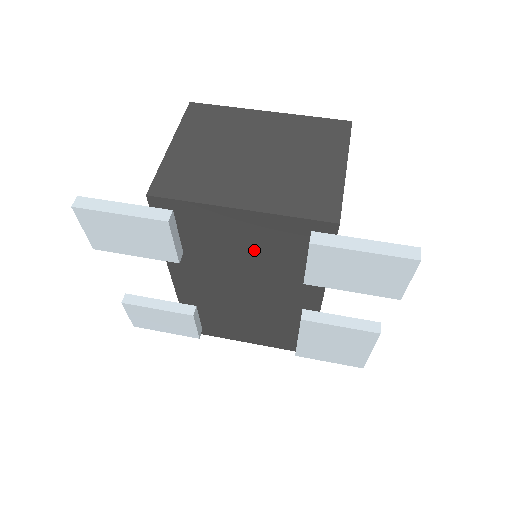
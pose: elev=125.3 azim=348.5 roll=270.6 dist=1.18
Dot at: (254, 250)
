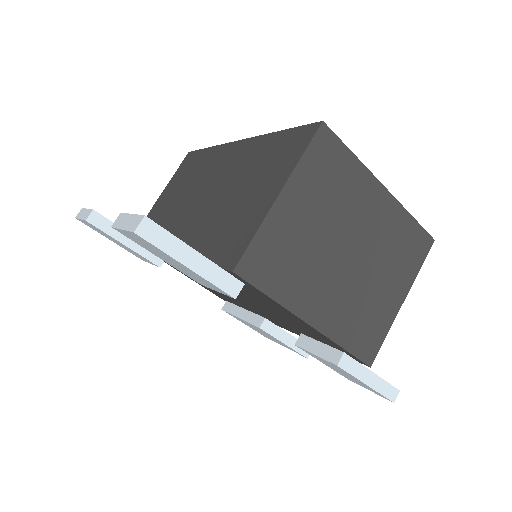
Dot at: (280, 315)
